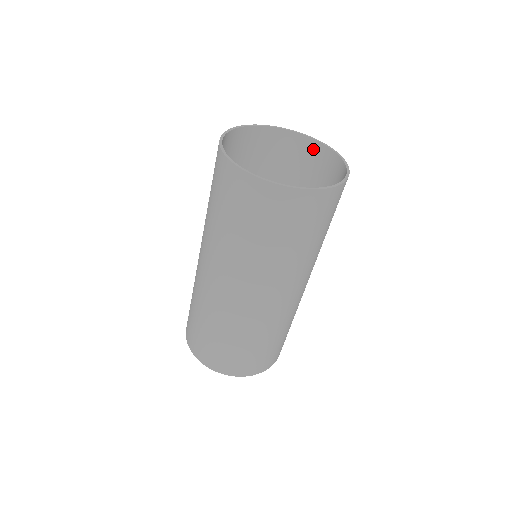
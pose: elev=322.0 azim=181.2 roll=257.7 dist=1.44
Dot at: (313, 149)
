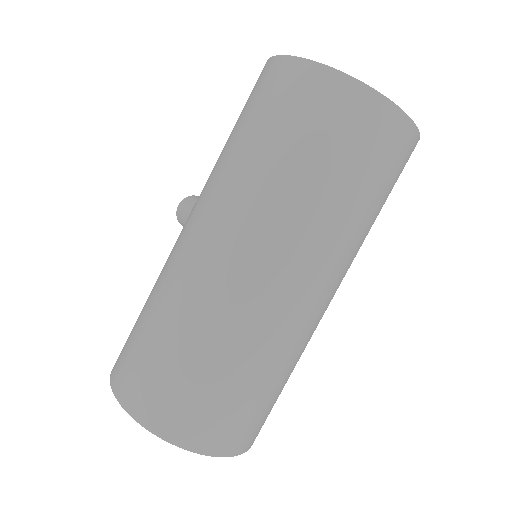
Dot at: occluded
